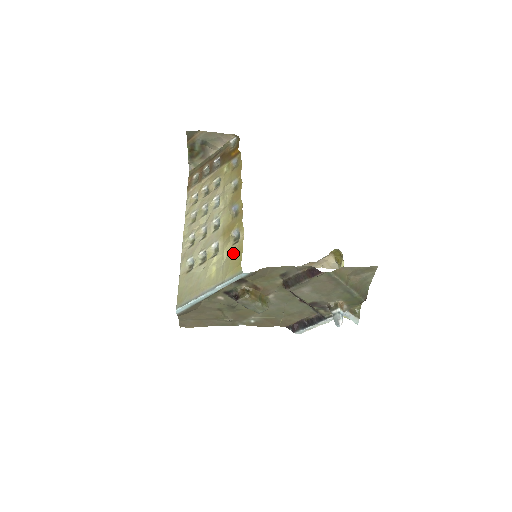
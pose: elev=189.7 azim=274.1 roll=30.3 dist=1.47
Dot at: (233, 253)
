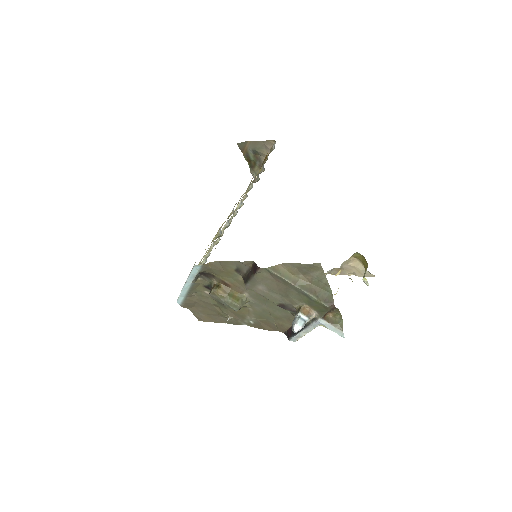
Dot at: (205, 249)
